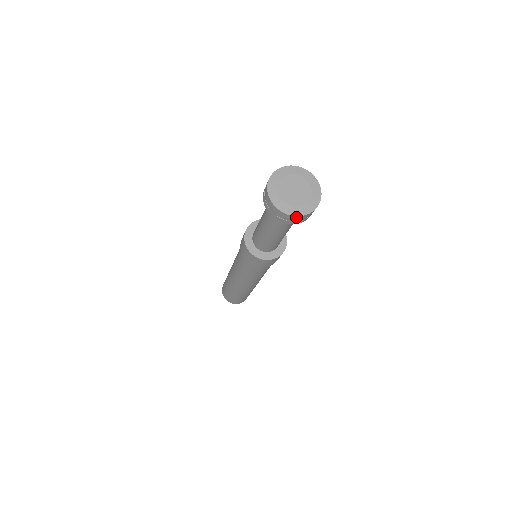
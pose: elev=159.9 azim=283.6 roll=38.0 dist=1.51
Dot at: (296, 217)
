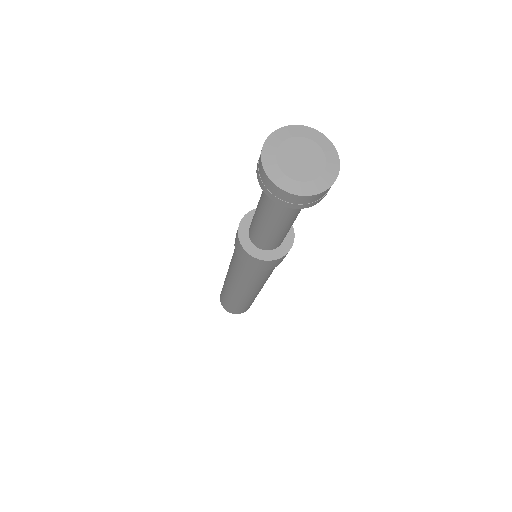
Dot at: (312, 196)
